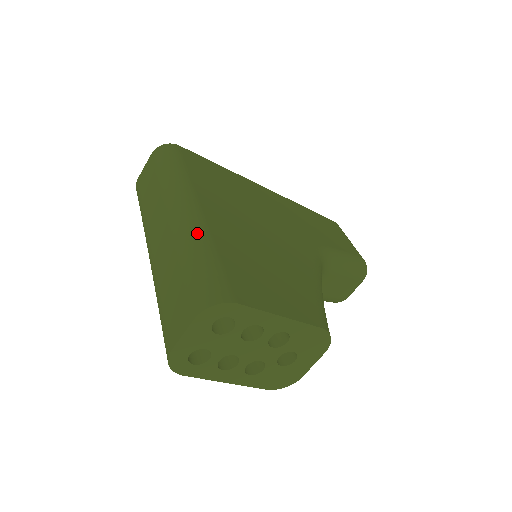
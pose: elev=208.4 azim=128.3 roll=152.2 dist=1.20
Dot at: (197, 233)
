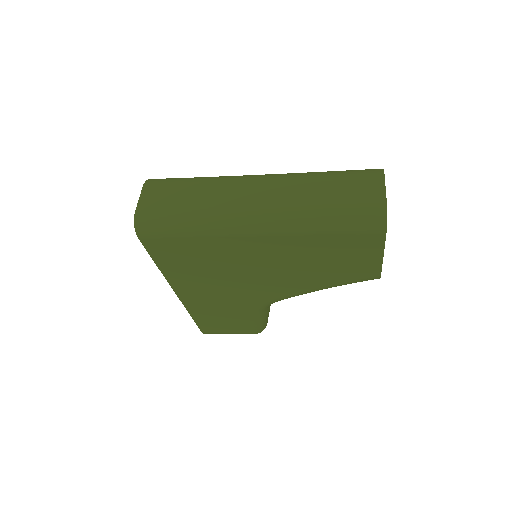
Dot at: occluded
